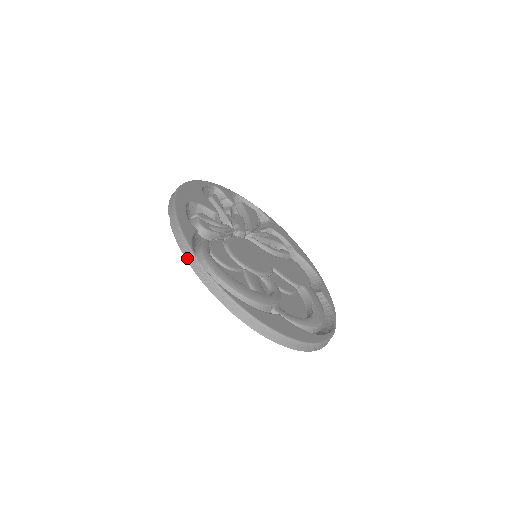
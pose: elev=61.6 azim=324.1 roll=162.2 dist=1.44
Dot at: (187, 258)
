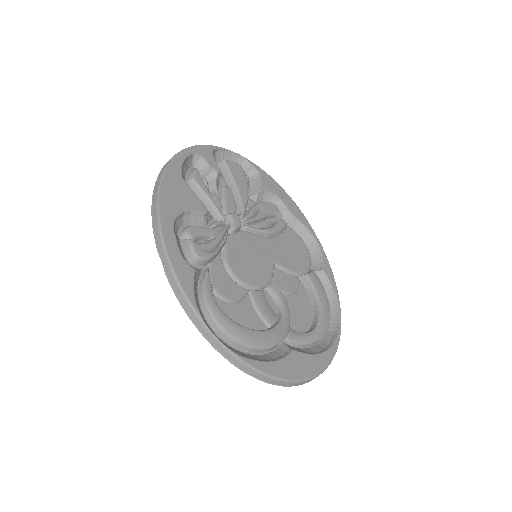
Dot at: (195, 324)
